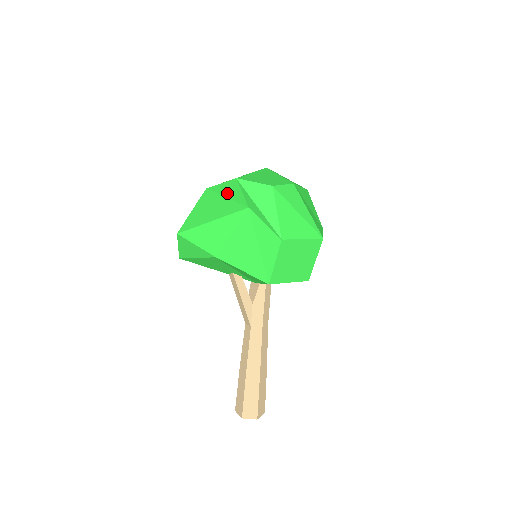
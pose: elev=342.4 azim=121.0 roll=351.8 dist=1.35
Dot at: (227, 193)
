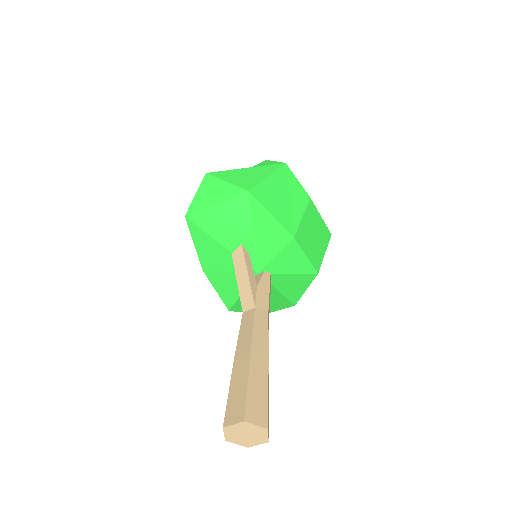
Dot at: occluded
